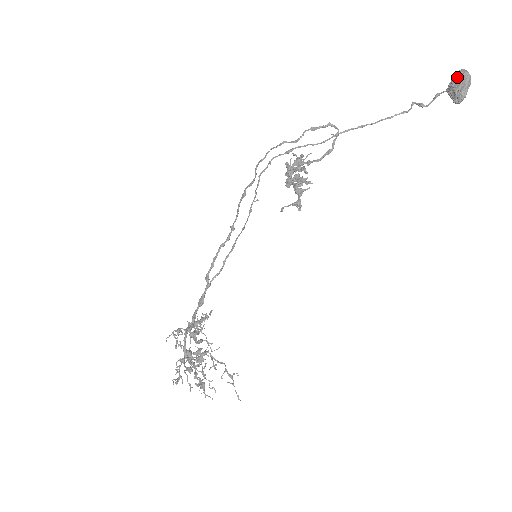
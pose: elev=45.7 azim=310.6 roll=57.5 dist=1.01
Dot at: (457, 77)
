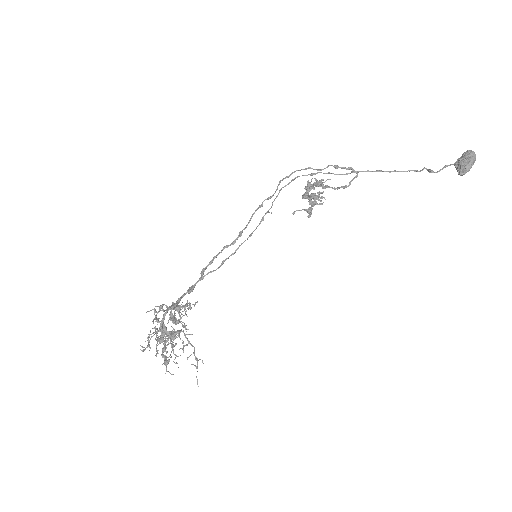
Dot at: (465, 154)
